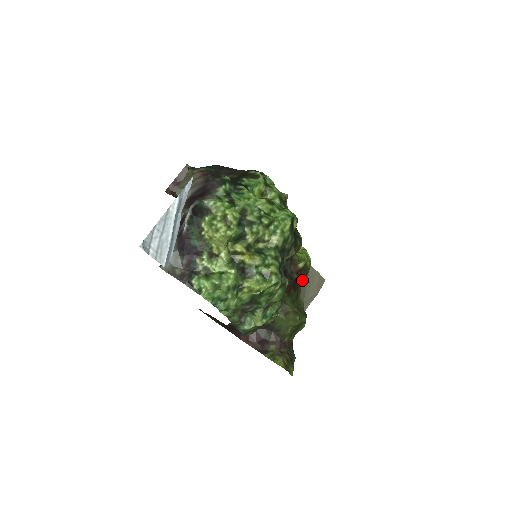
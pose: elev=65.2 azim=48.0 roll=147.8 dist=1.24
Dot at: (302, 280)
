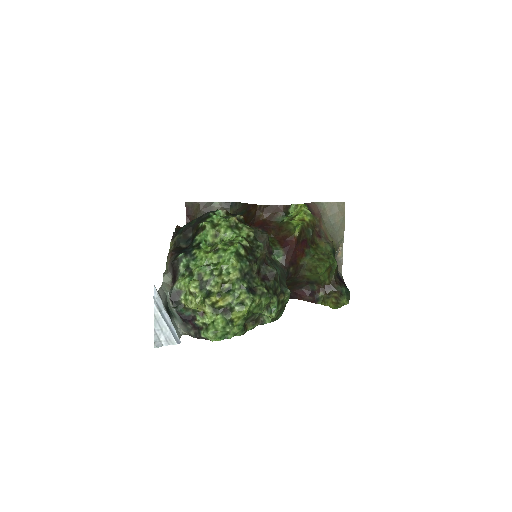
Dot at: (311, 235)
